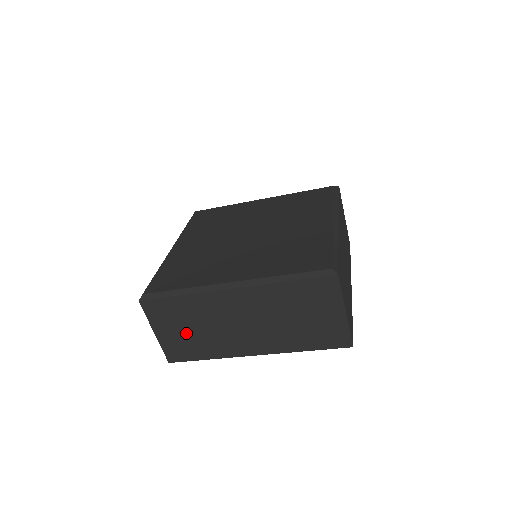
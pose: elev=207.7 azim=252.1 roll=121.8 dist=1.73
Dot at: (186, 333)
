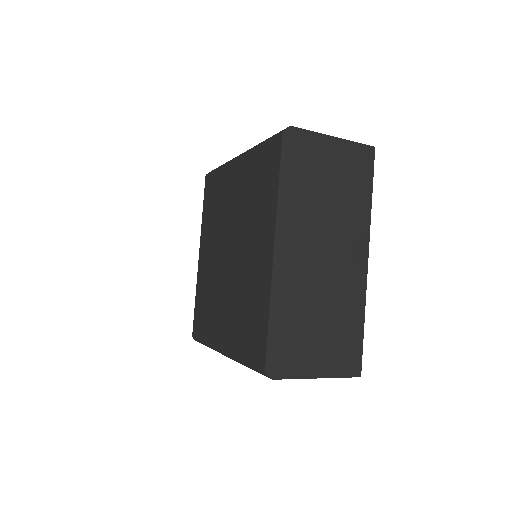
Dot at: occluded
